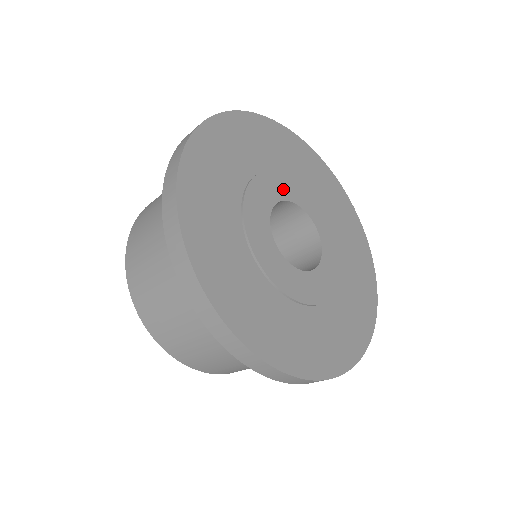
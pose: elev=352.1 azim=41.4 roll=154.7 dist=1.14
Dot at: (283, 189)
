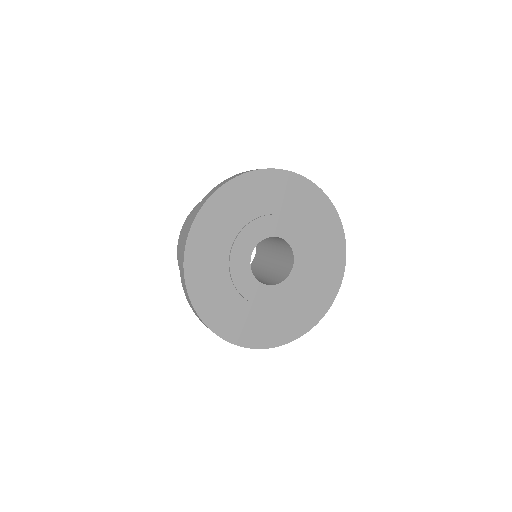
Dot at: (273, 228)
